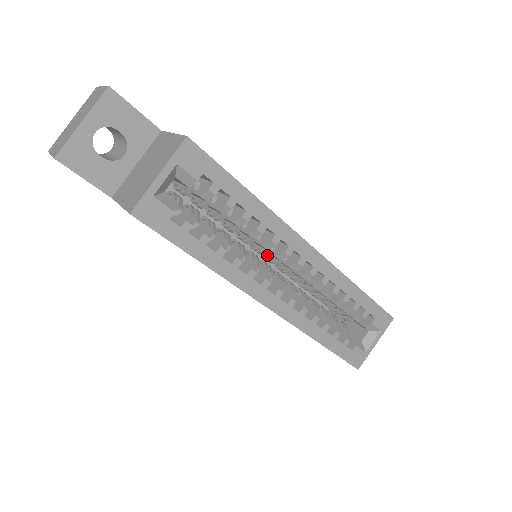
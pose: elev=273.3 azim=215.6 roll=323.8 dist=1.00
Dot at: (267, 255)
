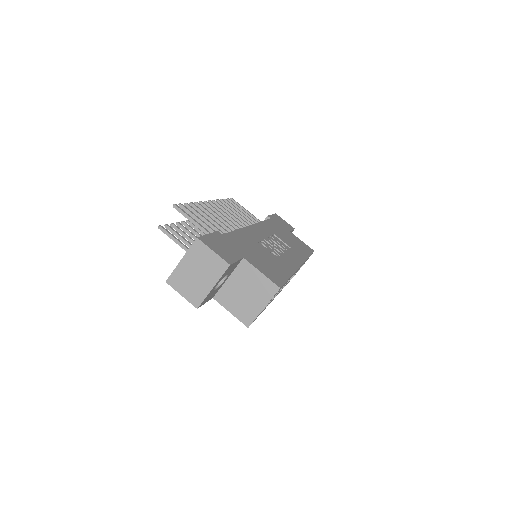
Dot at: occluded
